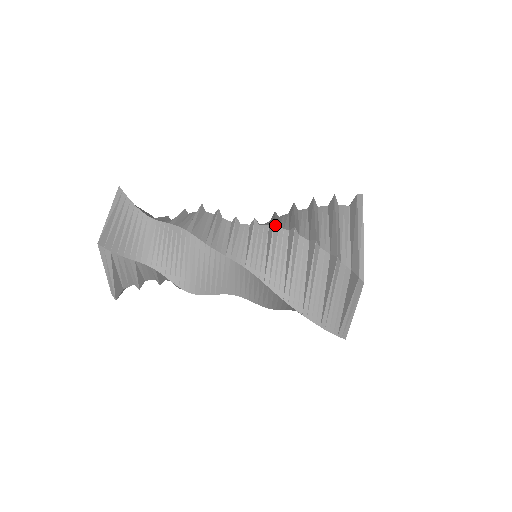
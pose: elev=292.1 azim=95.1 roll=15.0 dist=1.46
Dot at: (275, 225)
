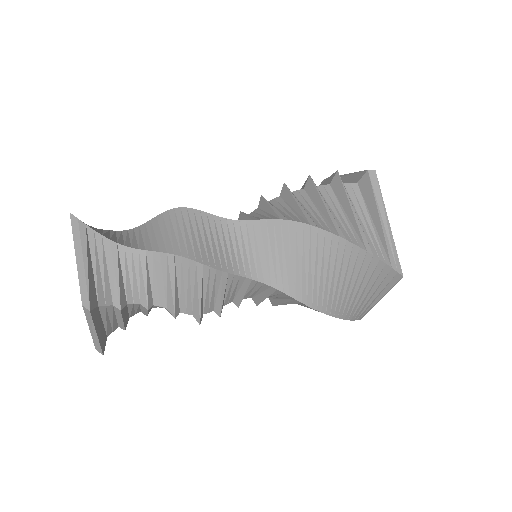
Dot at: (264, 198)
